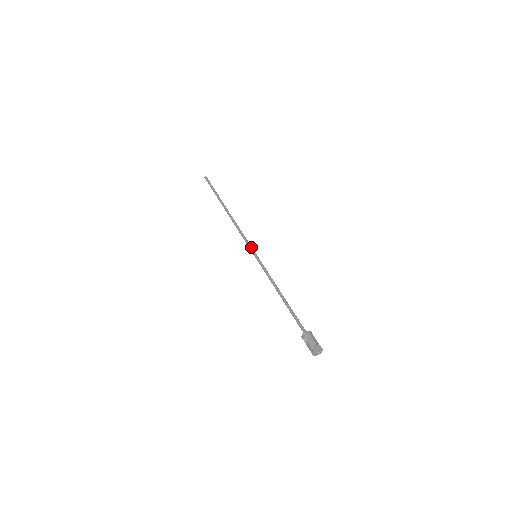
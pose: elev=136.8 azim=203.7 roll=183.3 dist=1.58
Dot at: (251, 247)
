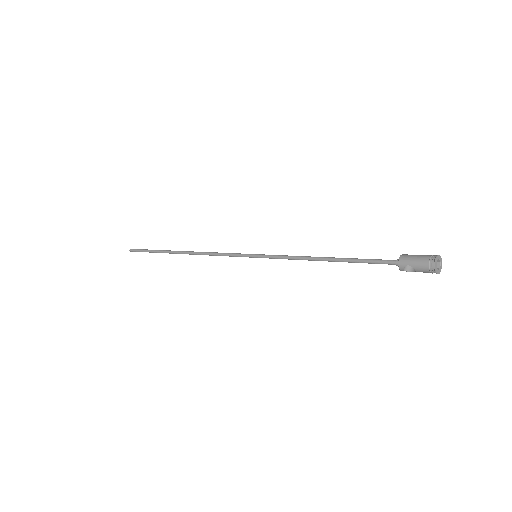
Dot at: (241, 254)
